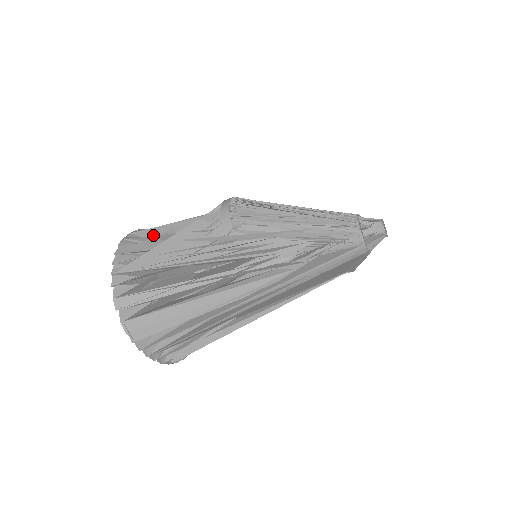
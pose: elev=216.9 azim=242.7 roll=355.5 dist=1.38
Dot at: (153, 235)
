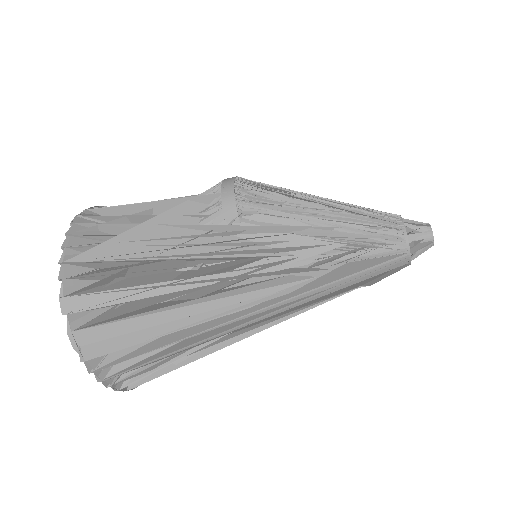
Dot at: (120, 215)
